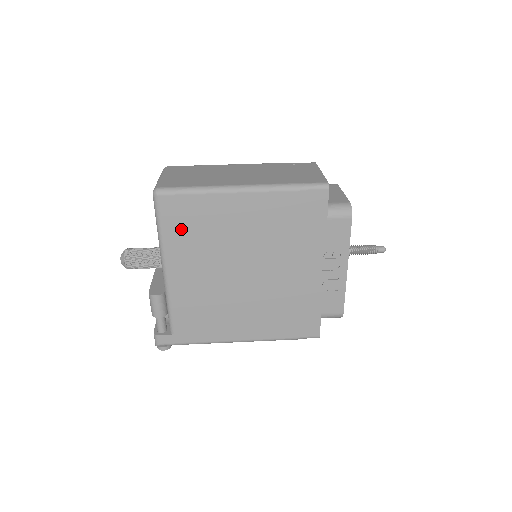
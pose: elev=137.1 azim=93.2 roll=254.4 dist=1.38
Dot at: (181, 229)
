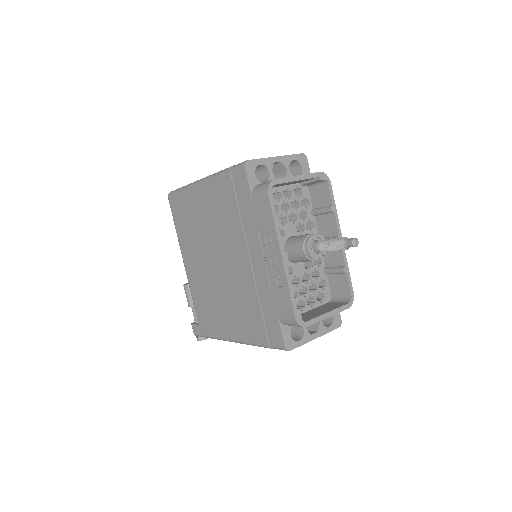
Dot at: (182, 223)
